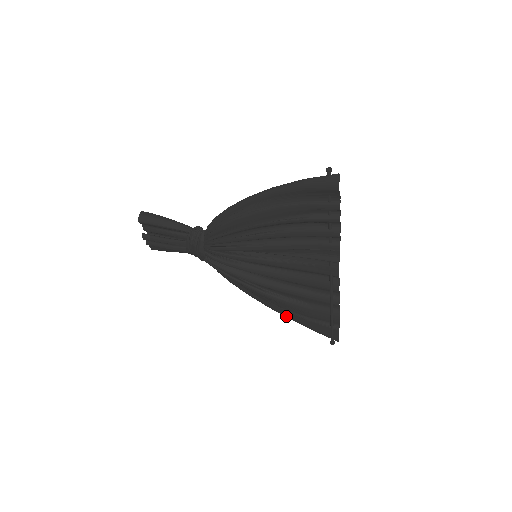
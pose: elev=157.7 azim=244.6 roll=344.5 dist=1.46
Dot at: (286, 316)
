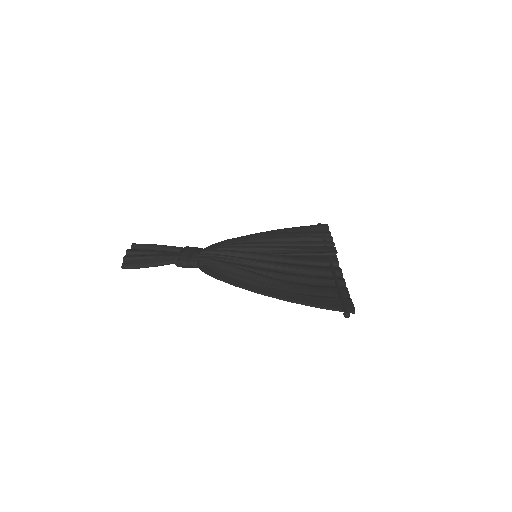
Dot at: (283, 297)
